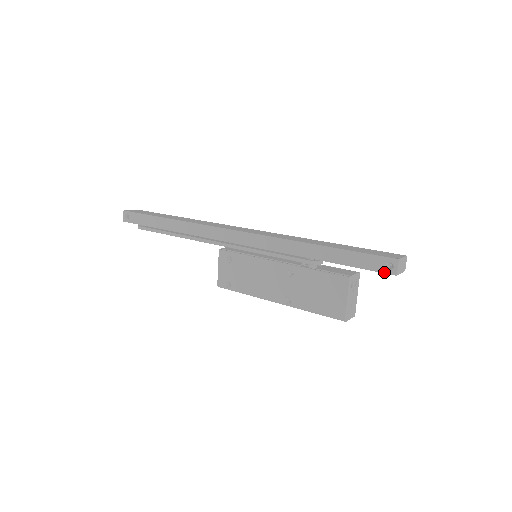
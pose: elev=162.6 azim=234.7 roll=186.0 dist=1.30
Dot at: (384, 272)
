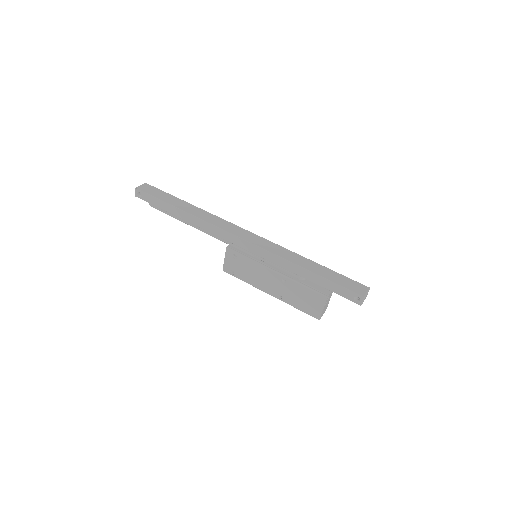
Dot at: (353, 301)
